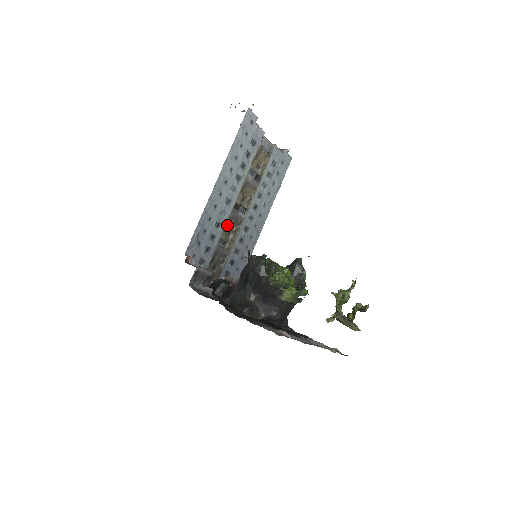
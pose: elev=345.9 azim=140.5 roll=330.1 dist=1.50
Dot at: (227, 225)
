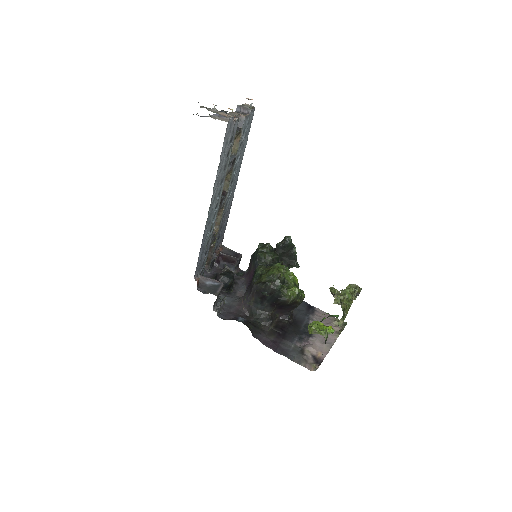
Dot at: occluded
